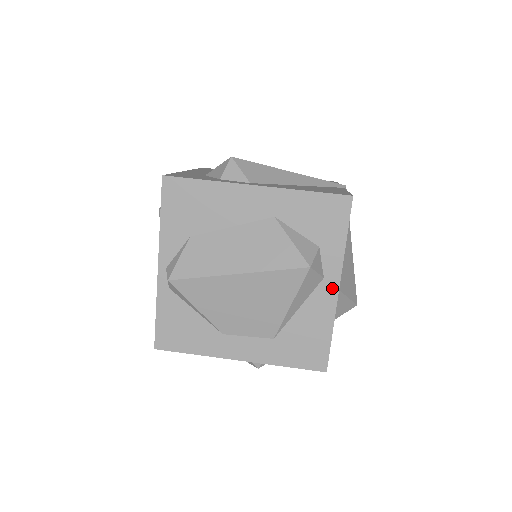
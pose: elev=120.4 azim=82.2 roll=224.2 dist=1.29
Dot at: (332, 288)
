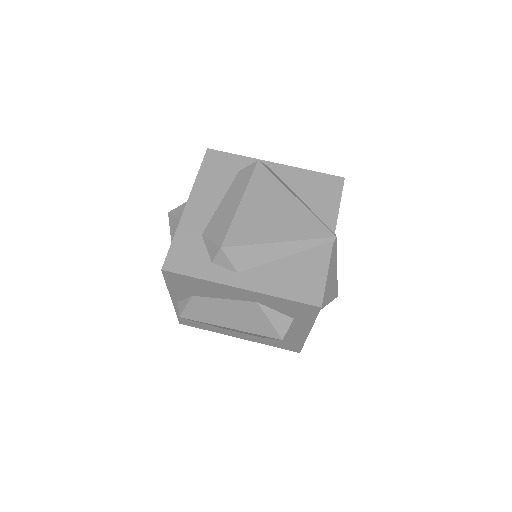
Dot at: (304, 332)
